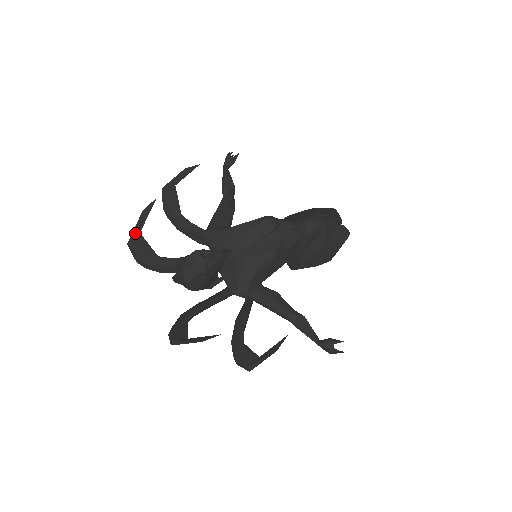
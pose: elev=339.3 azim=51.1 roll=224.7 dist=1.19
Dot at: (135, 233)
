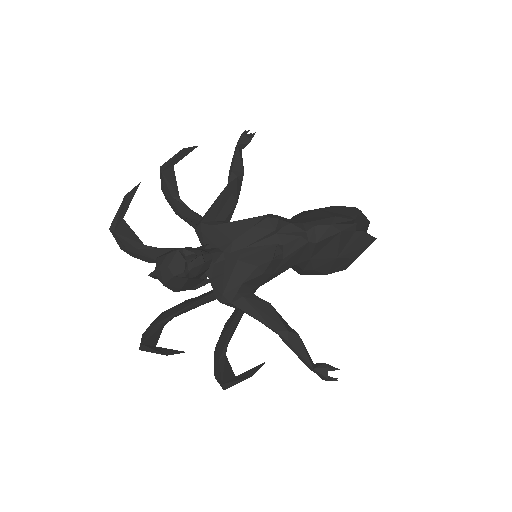
Dot at: (117, 218)
